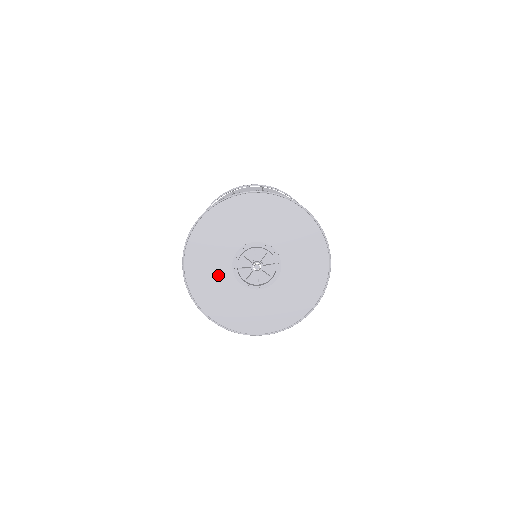
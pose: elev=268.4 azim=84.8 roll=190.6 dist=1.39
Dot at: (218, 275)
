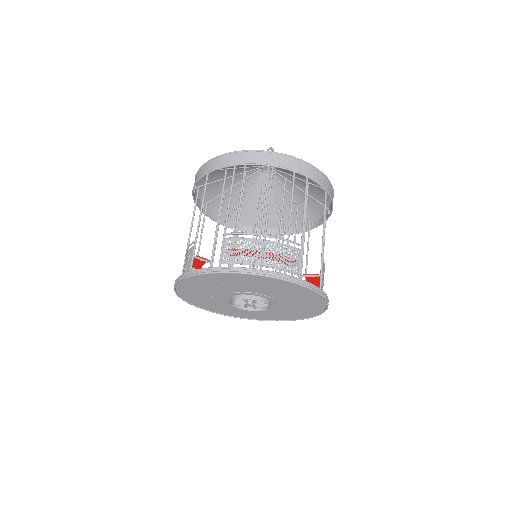
Dot at: (210, 292)
